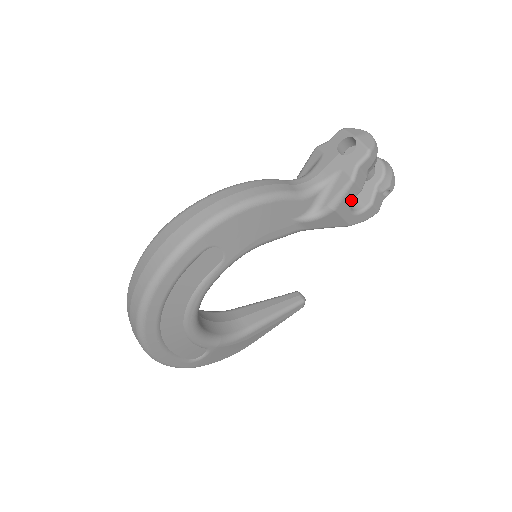
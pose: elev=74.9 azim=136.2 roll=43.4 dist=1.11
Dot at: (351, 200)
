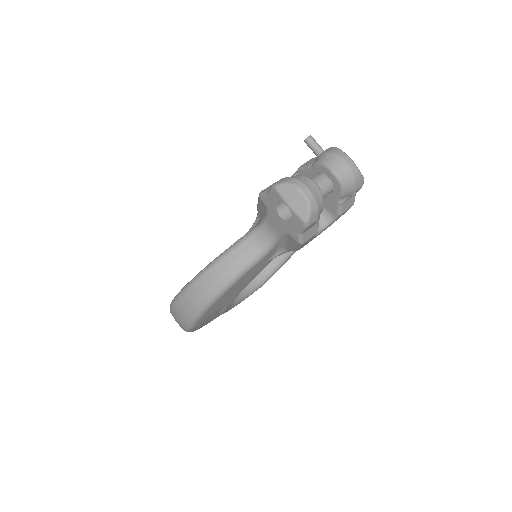
Dot at: (311, 239)
